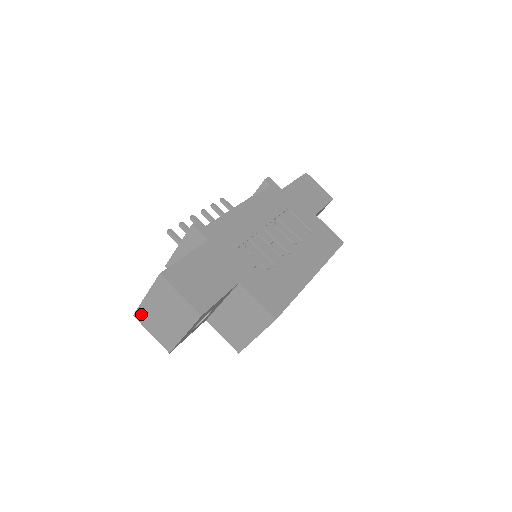
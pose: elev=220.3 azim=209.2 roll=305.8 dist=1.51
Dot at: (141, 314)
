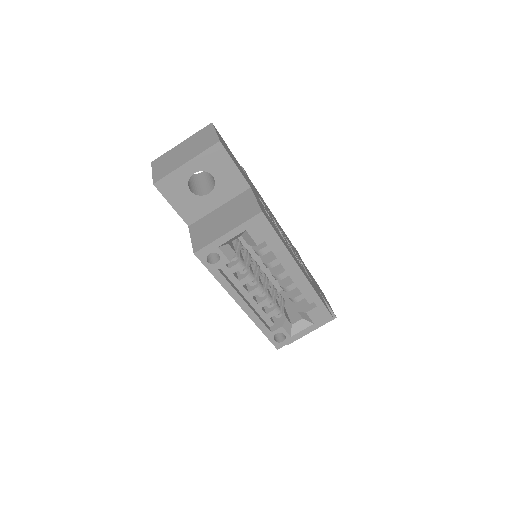
Dot at: (161, 158)
